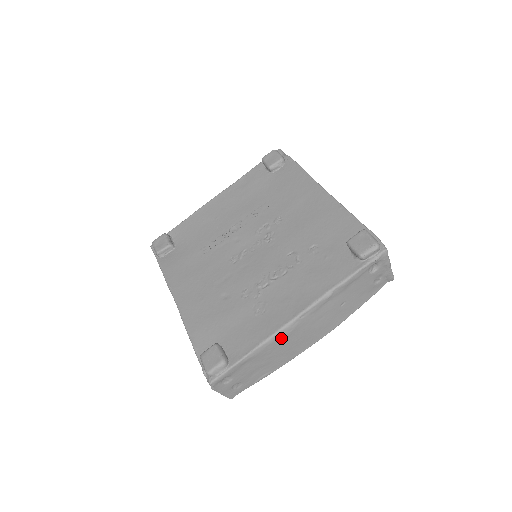
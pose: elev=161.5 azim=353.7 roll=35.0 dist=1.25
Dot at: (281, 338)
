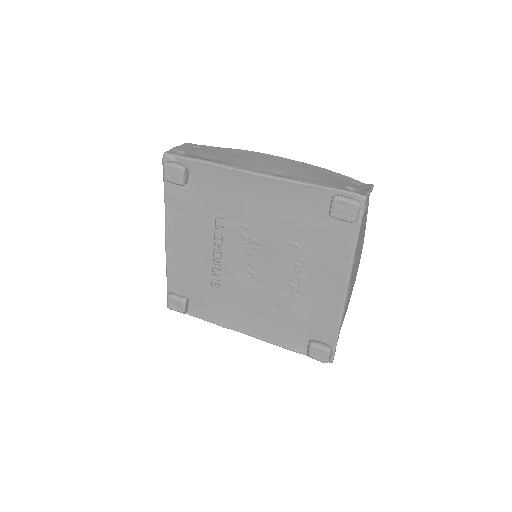
Dot at: (346, 305)
